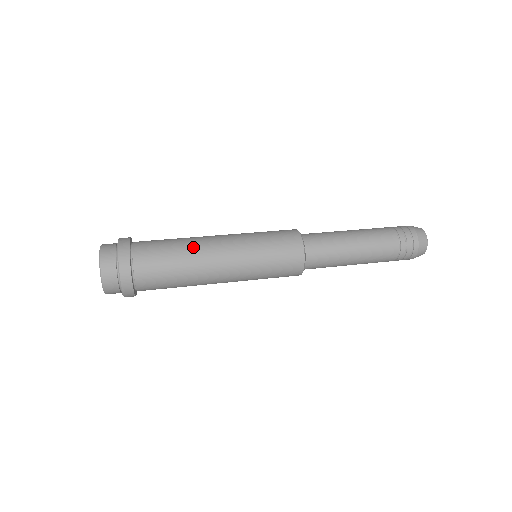
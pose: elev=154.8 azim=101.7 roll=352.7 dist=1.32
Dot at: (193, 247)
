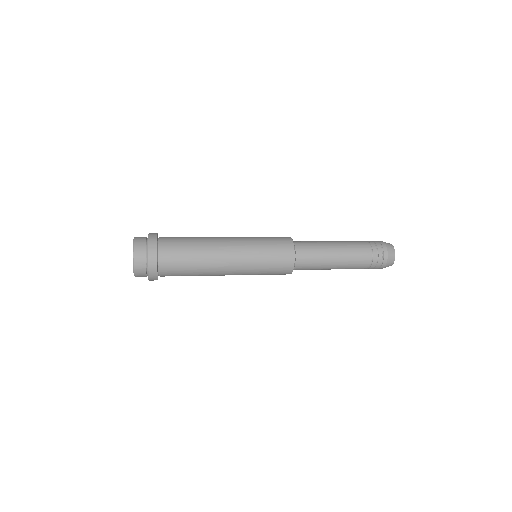
Dot at: (206, 239)
